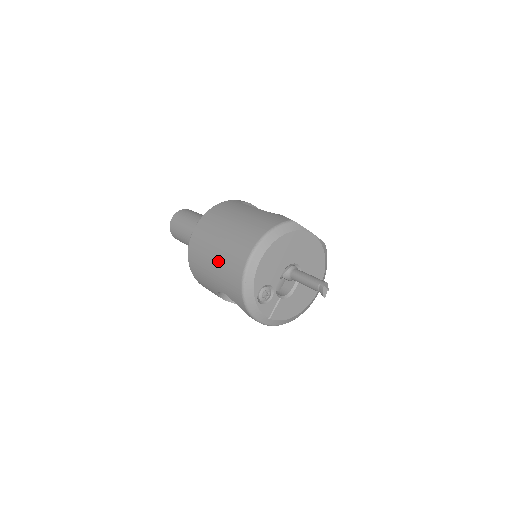
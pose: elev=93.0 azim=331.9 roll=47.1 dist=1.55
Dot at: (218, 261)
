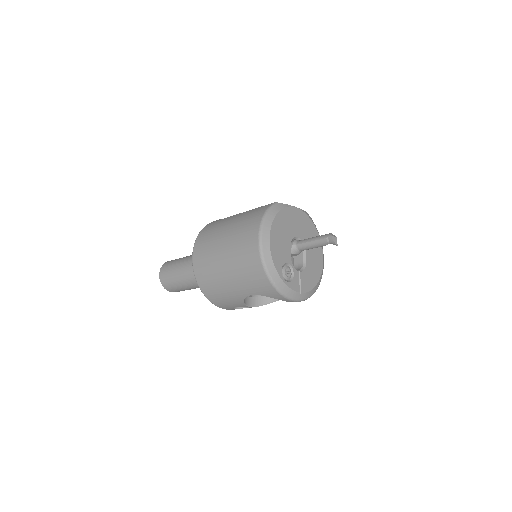
Dot at: (232, 269)
